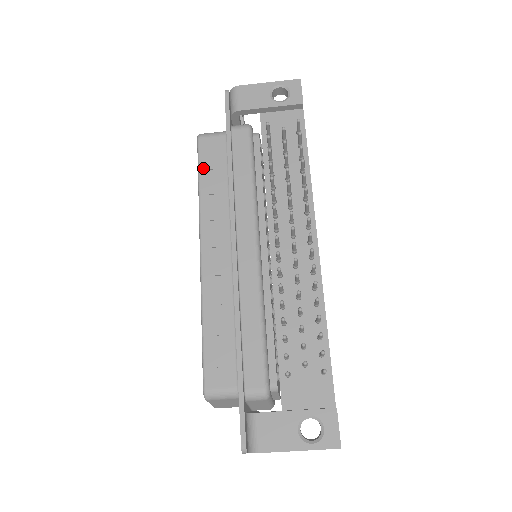
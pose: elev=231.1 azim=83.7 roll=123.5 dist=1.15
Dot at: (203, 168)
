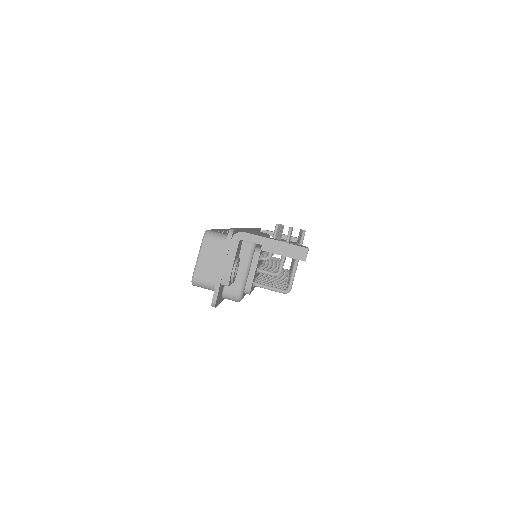
Dot at: occluded
